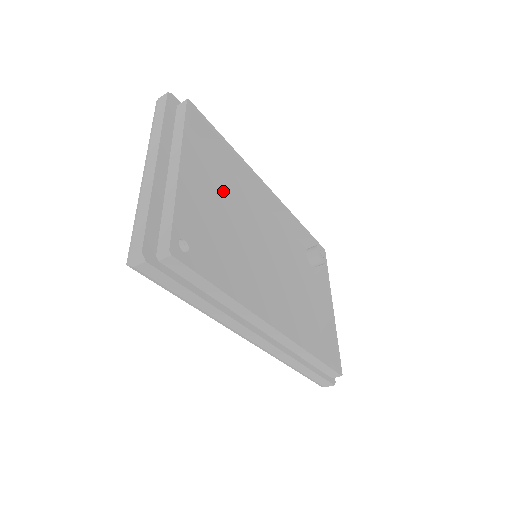
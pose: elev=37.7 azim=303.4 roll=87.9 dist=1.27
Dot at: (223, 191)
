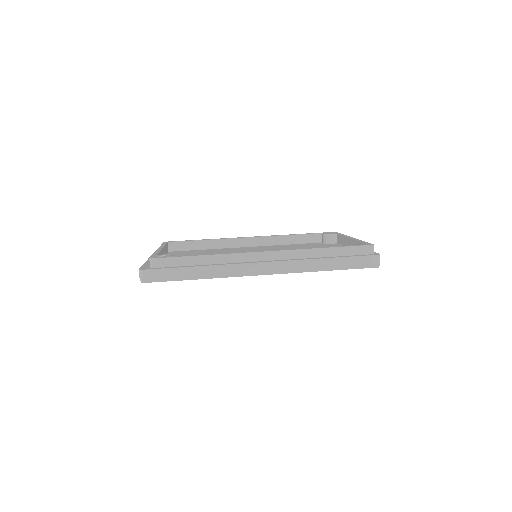
Dot at: occluded
